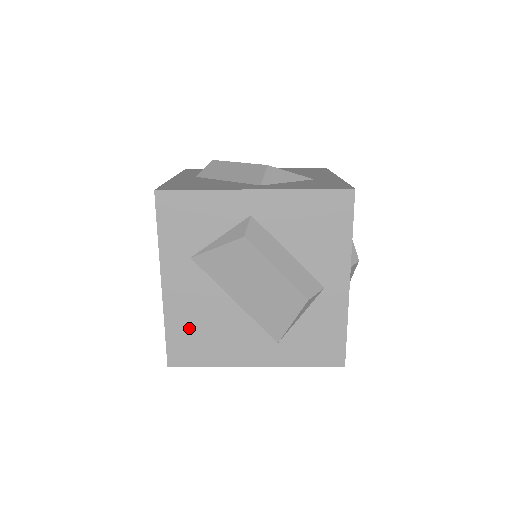
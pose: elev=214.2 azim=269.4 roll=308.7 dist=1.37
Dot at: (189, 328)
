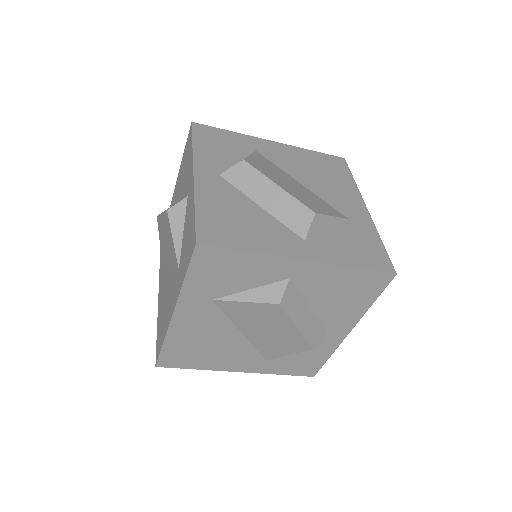
Dot at: (188, 345)
